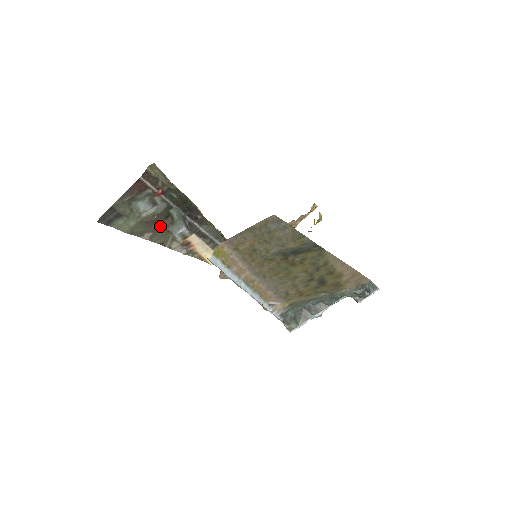
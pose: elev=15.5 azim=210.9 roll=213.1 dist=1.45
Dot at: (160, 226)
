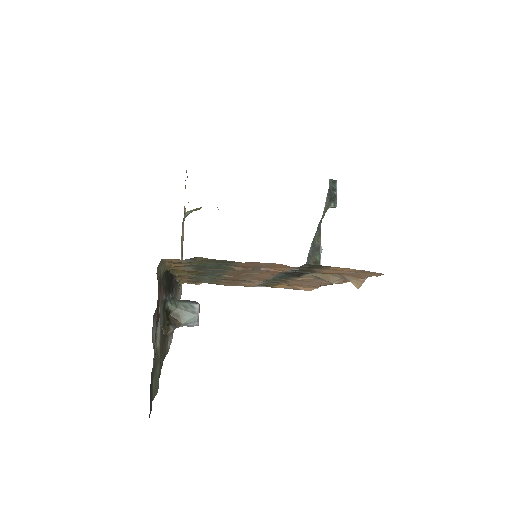
Dot at: (164, 338)
